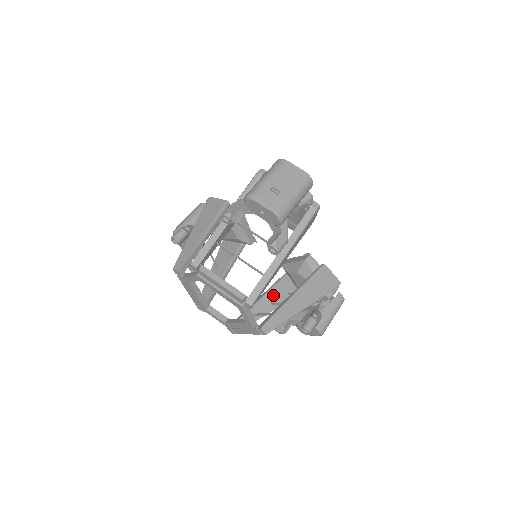
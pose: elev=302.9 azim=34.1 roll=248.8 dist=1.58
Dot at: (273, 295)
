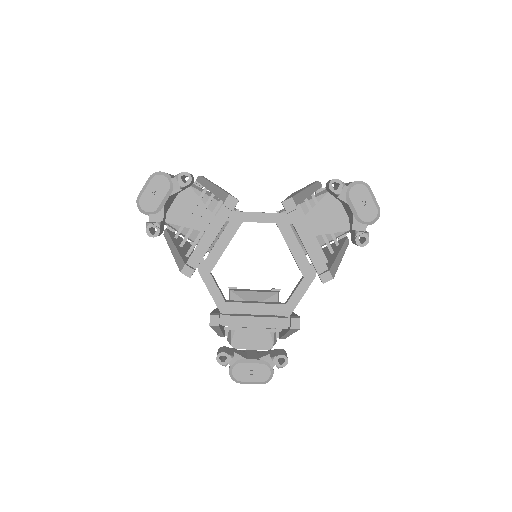
Dot at: occluded
